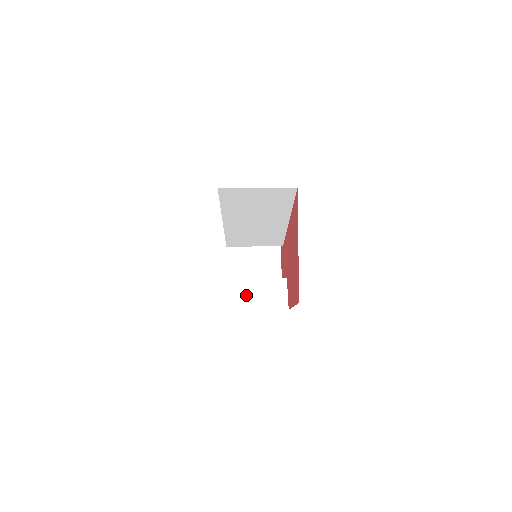
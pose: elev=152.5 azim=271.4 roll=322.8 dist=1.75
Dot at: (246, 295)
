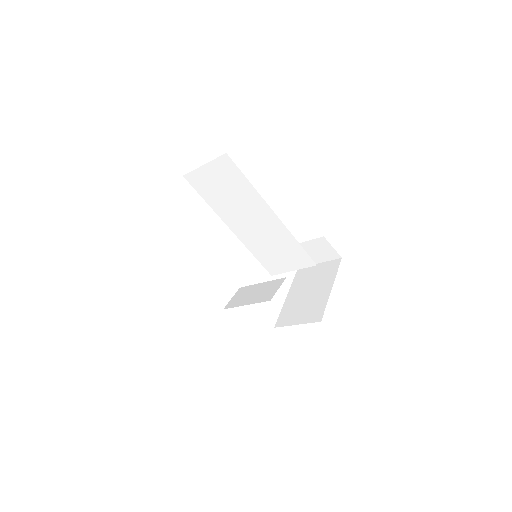
Dot at: (246, 296)
